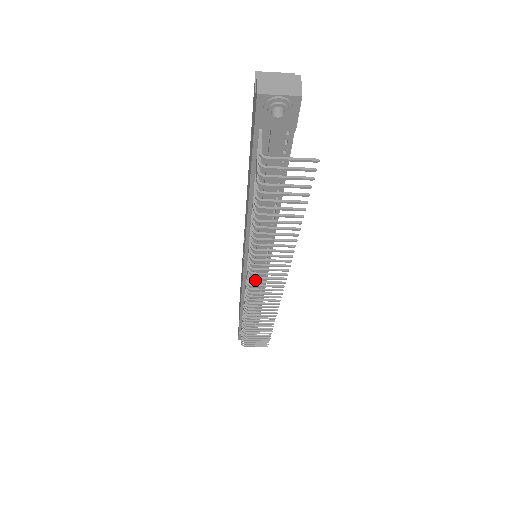
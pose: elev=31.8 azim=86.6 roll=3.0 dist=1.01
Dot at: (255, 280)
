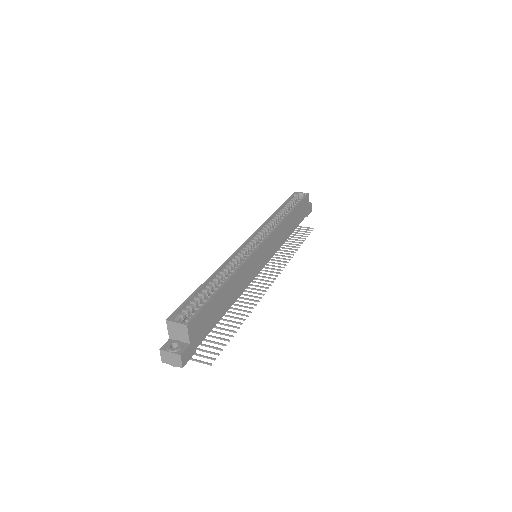
Dot at: occluded
